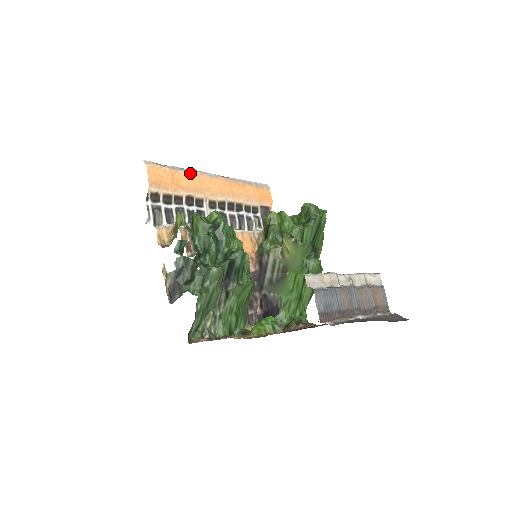
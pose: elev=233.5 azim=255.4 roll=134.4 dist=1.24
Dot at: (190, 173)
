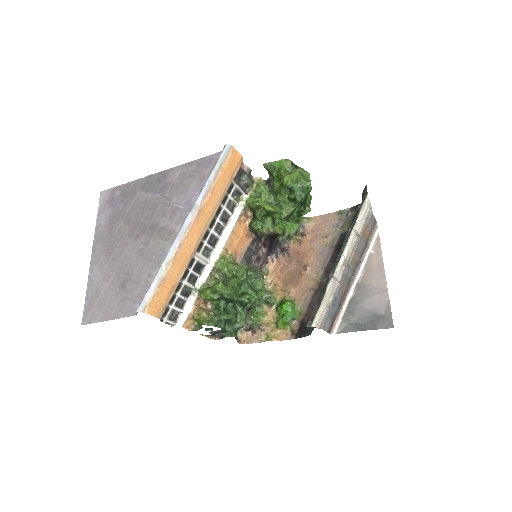
Dot at: (172, 262)
